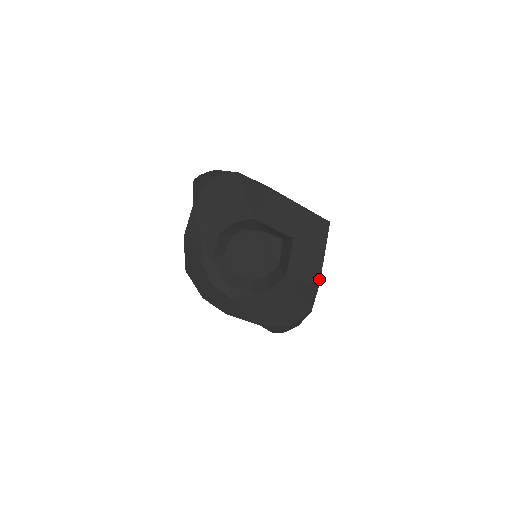
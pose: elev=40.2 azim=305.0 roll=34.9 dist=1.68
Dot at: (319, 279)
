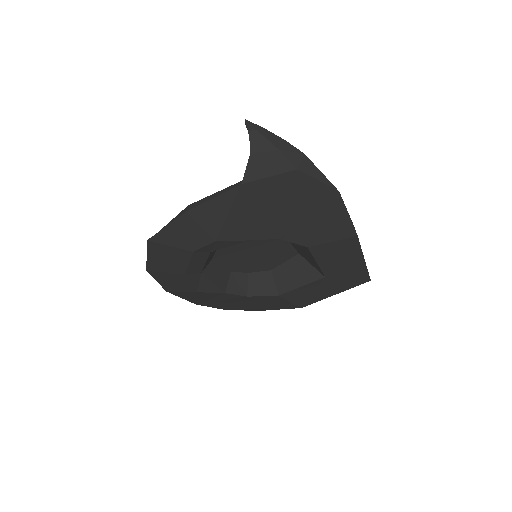
Dot at: (307, 305)
